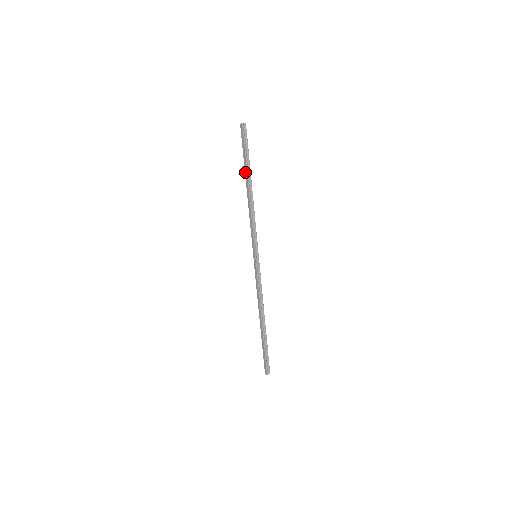
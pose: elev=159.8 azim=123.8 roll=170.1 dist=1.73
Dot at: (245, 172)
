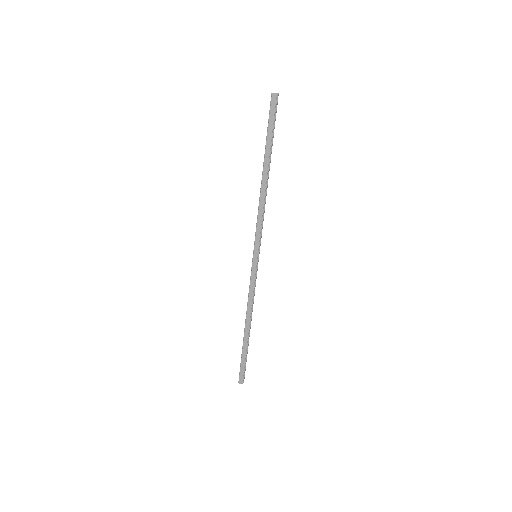
Dot at: (266, 155)
